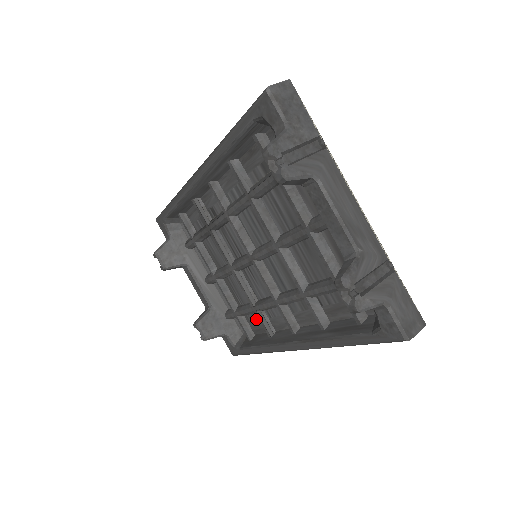
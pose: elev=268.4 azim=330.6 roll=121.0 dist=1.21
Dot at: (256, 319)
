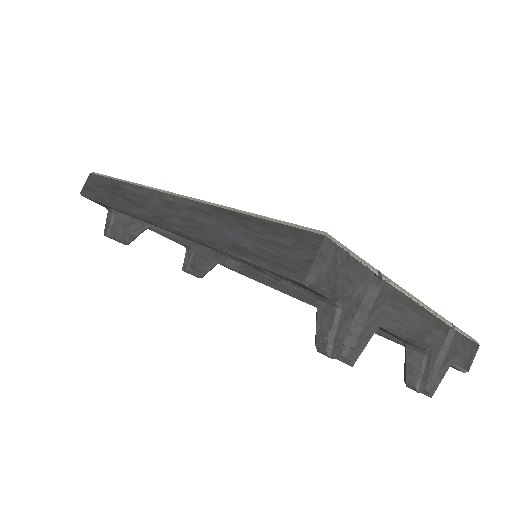
Dot at: occluded
